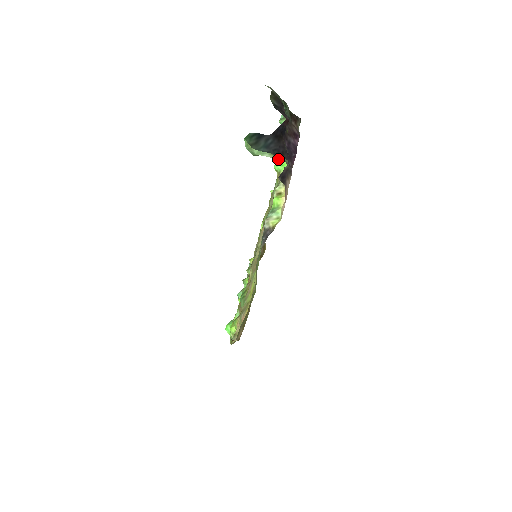
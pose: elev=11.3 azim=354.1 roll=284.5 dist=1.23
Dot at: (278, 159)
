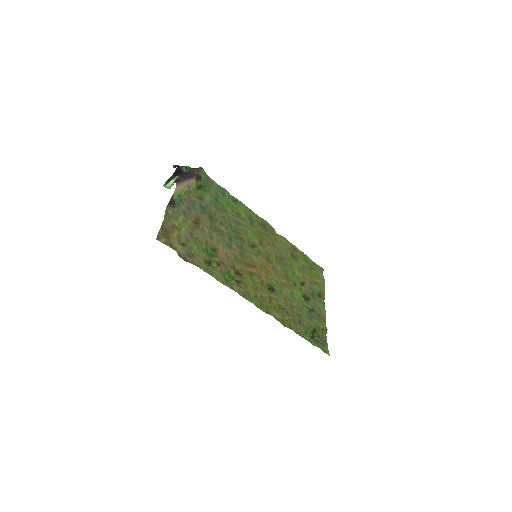
Dot at: occluded
